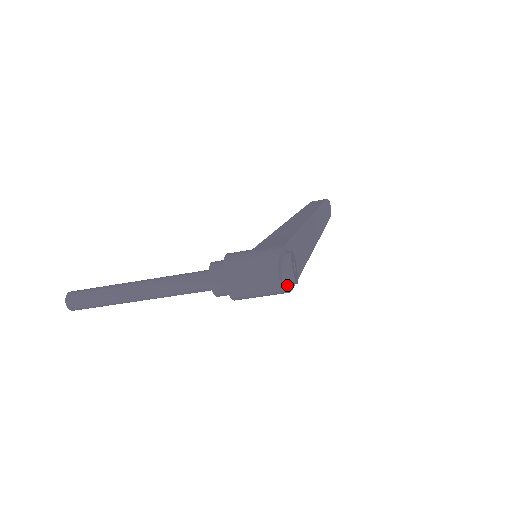
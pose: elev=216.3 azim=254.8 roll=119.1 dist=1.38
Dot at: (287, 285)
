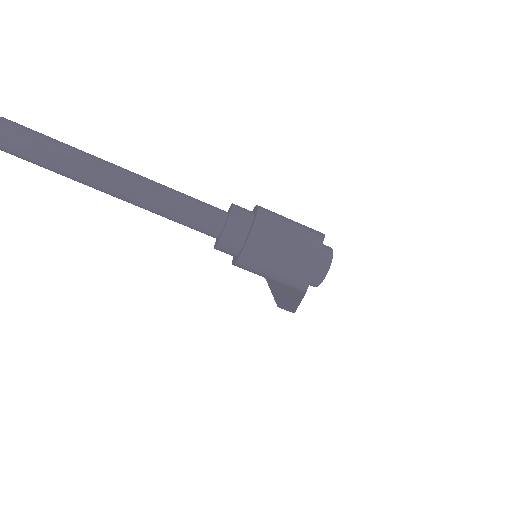
Dot at: occluded
